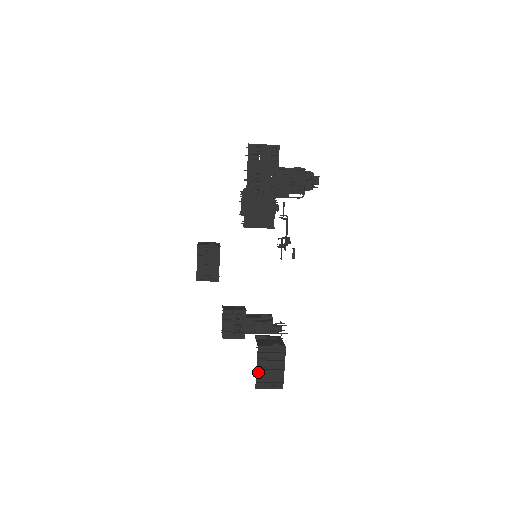
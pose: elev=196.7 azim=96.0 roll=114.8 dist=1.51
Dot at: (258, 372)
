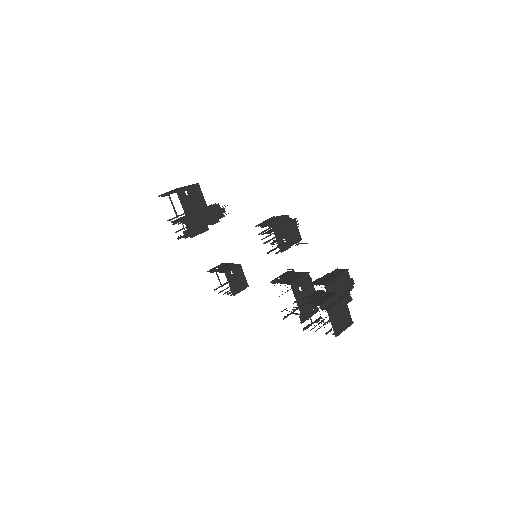
Dot at: occluded
